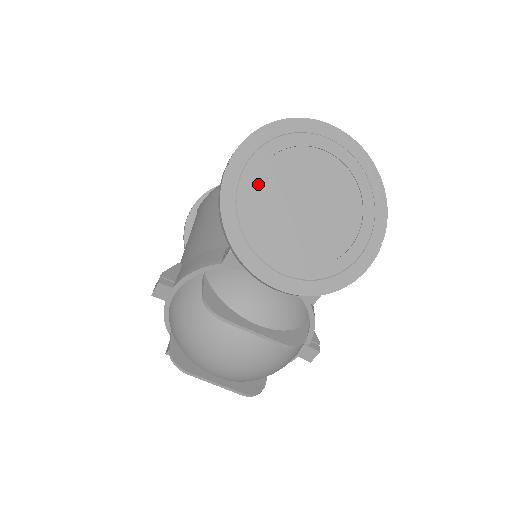
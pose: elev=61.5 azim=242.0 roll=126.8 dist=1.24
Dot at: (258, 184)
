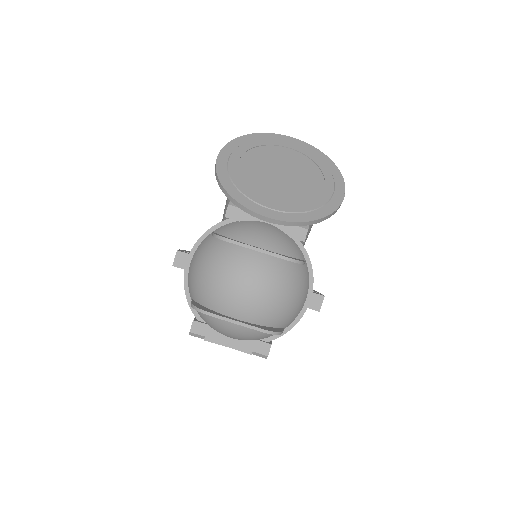
Dot at: (242, 163)
